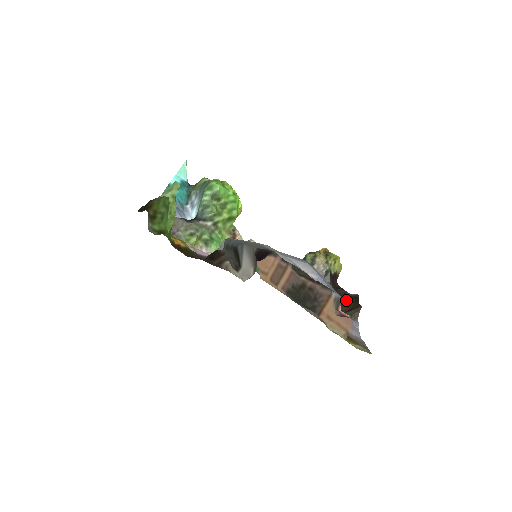
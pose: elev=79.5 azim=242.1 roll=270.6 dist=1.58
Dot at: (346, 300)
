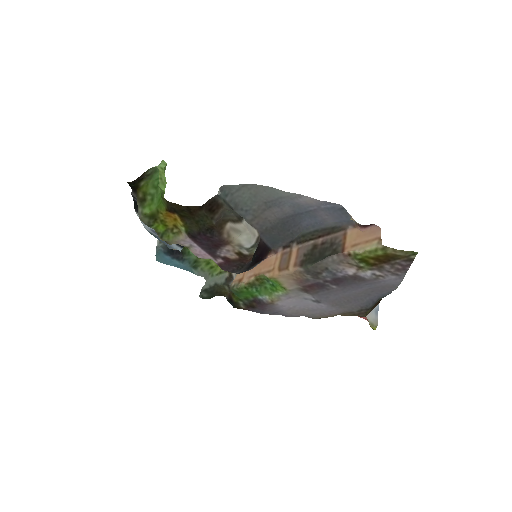
Dot at: occluded
